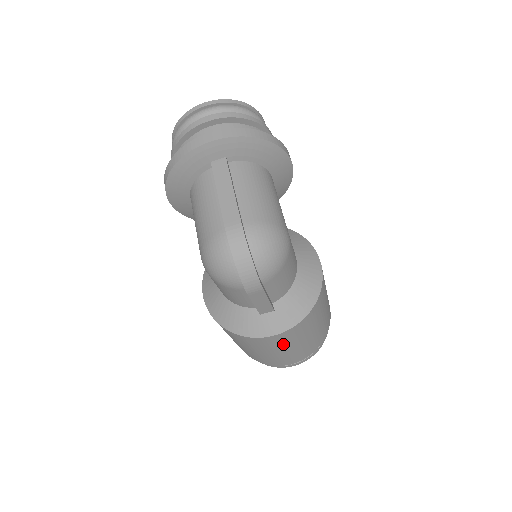
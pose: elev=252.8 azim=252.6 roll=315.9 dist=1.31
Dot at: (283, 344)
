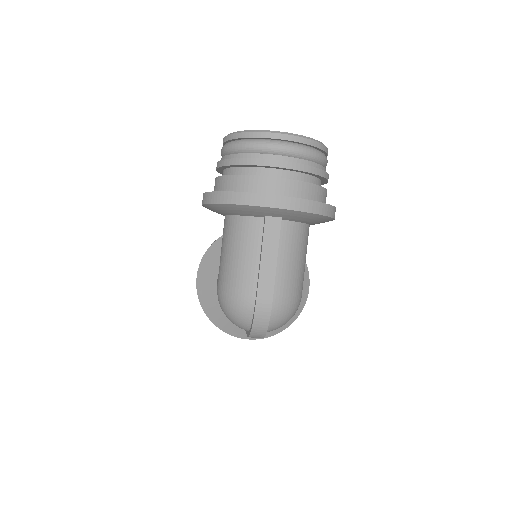
Dot at: occluded
